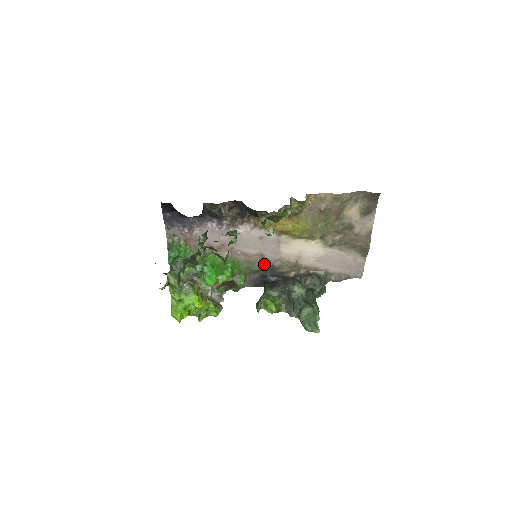
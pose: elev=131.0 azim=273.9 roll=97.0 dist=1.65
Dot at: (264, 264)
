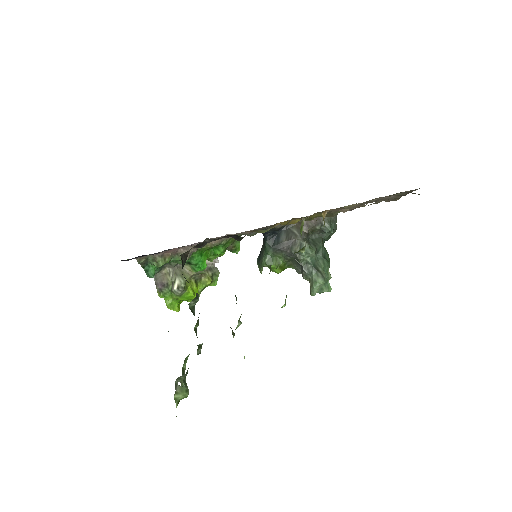
Dot at: (262, 229)
